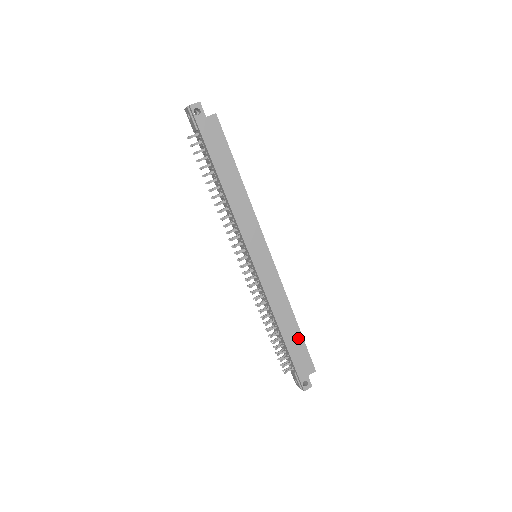
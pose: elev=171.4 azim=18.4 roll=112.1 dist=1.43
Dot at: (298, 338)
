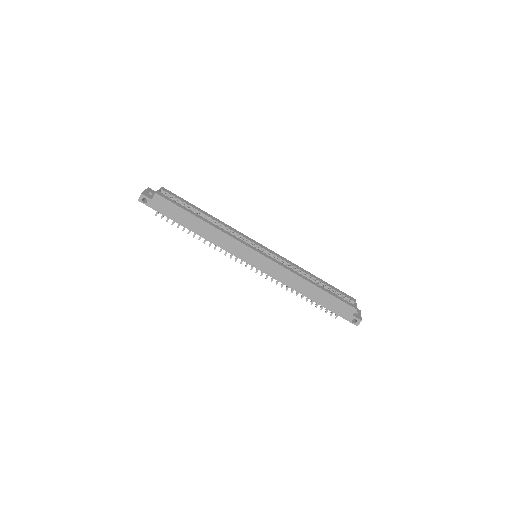
Dot at: (325, 295)
